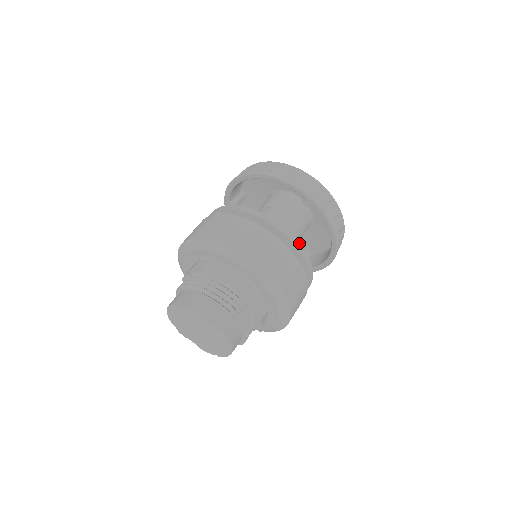
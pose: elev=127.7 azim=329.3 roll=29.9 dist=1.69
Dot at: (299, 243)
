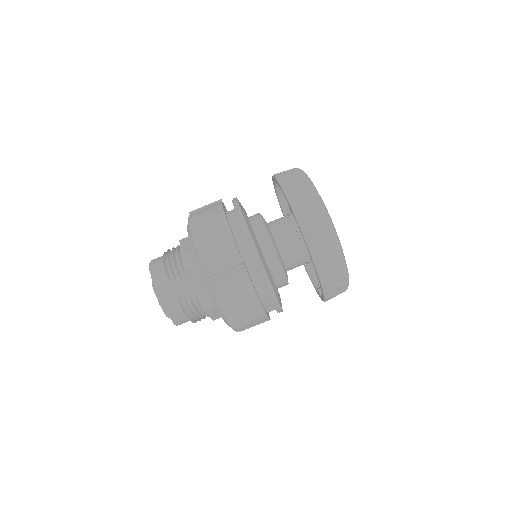
Dot at: (253, 242)
